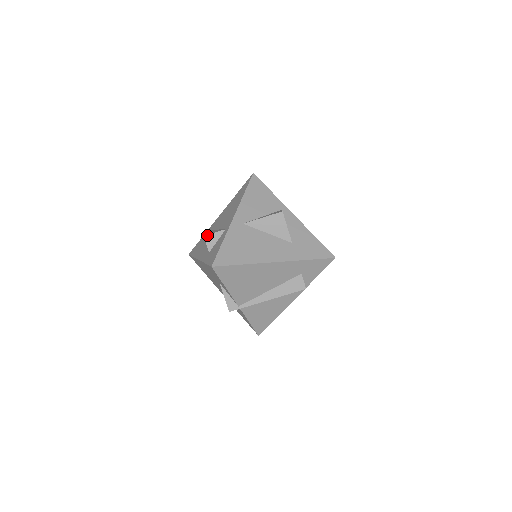
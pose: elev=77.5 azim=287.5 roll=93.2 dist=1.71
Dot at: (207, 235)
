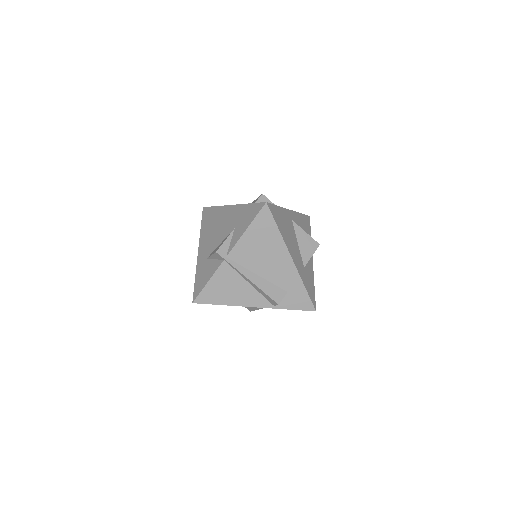
Dot at: (265, 196)
